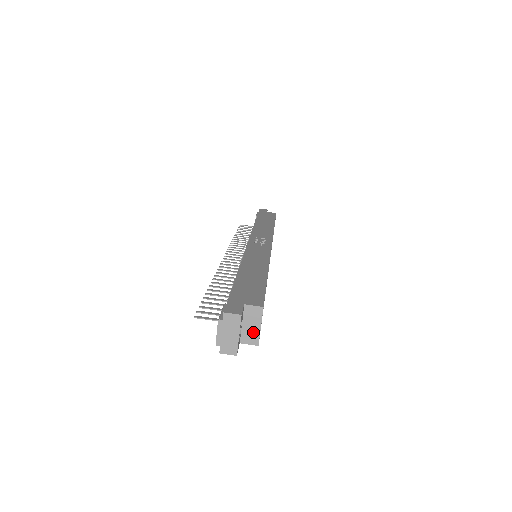
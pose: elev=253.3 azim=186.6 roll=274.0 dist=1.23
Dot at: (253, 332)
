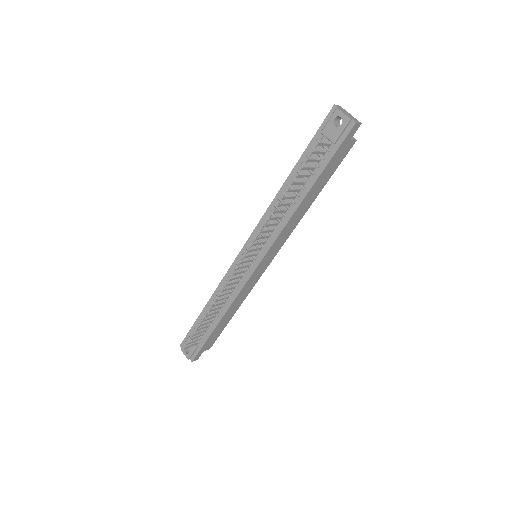
Dot at: occluded
